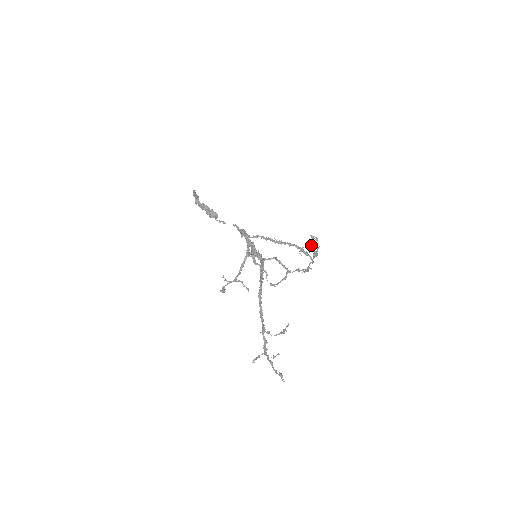
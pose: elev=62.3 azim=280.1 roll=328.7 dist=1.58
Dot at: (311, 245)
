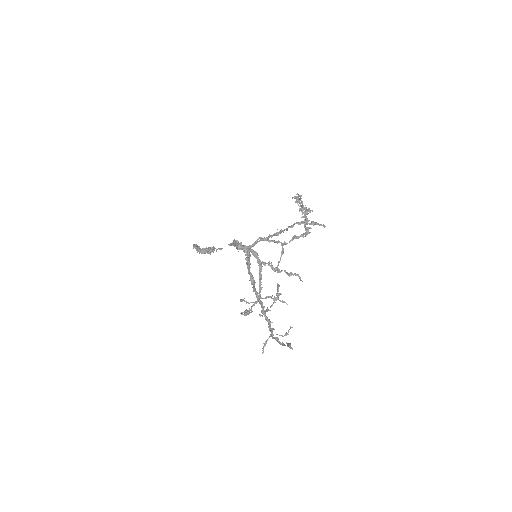
Dot at: occluded
